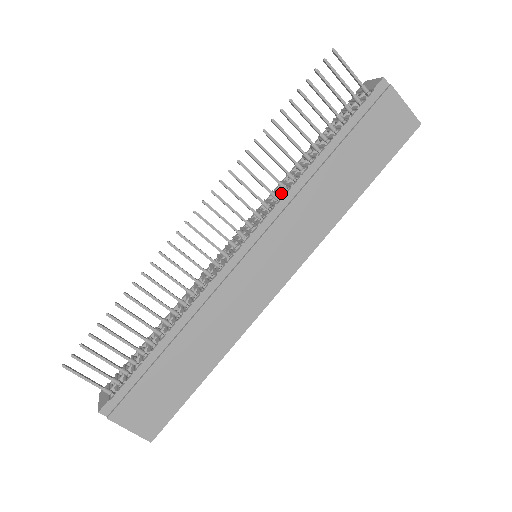
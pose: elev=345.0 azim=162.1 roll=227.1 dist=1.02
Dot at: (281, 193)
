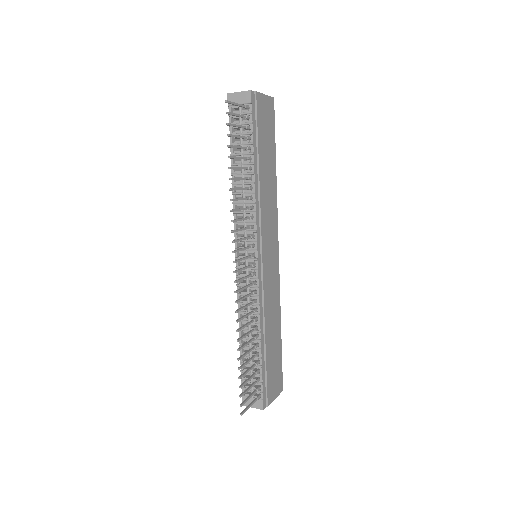
Dot at: (251, 212)
